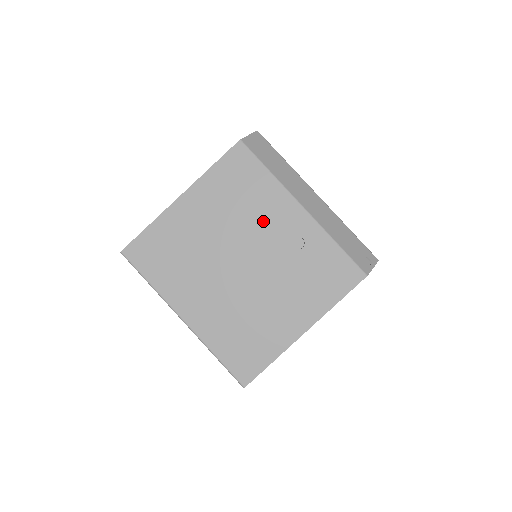
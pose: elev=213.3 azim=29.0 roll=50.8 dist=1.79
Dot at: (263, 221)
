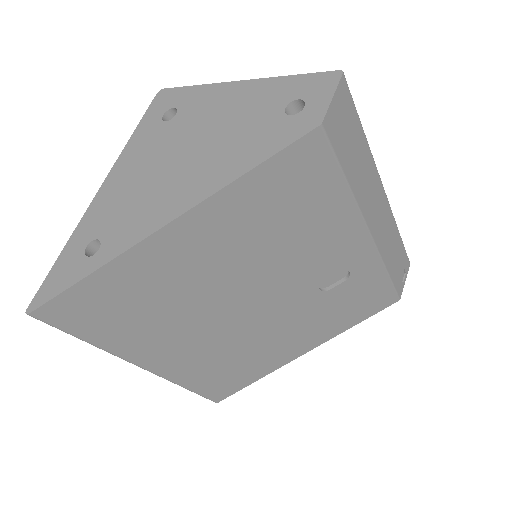
Dot at: (305, 256)
